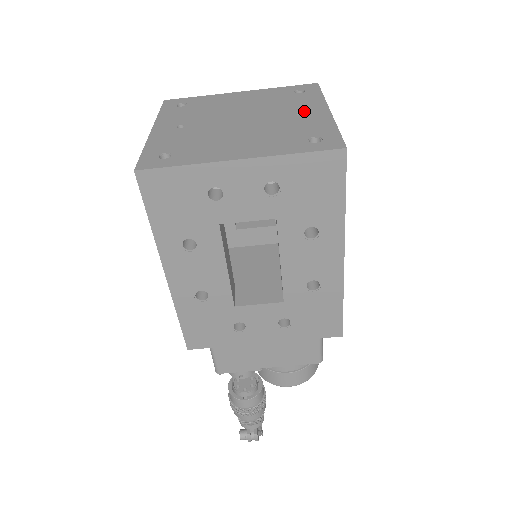
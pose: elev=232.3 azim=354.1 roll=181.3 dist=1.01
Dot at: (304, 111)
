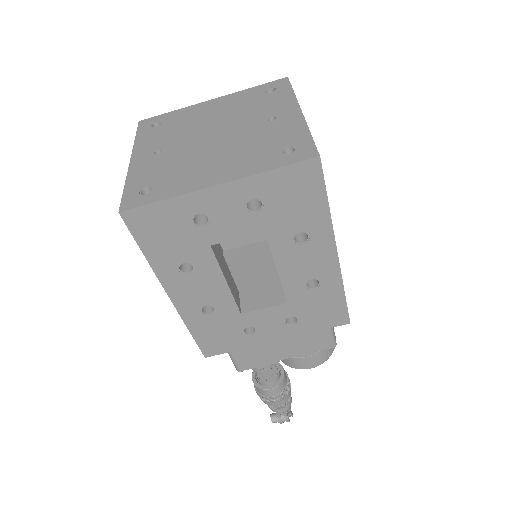
Dot at: (276, 115)
